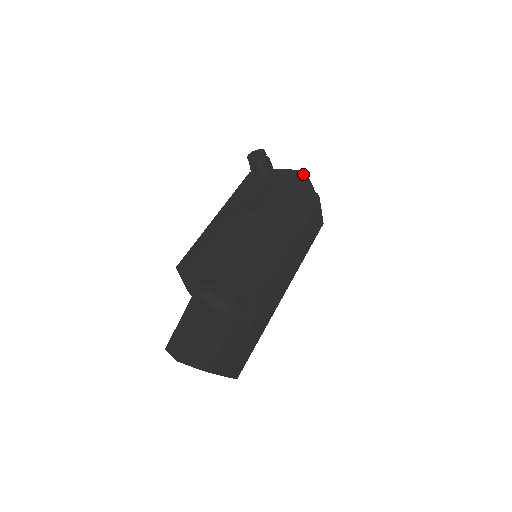
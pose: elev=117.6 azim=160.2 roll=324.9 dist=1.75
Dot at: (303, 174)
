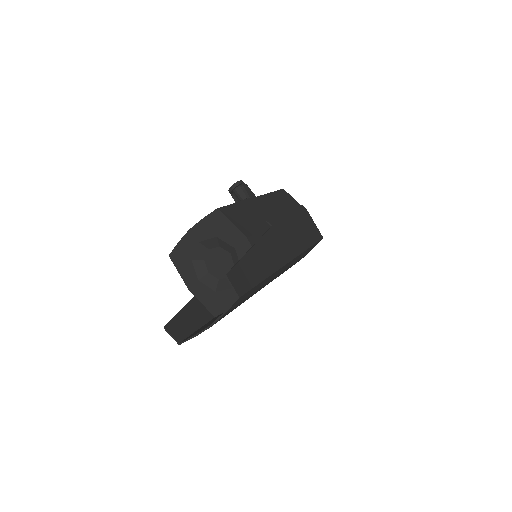
Dot at: (281, 189)
